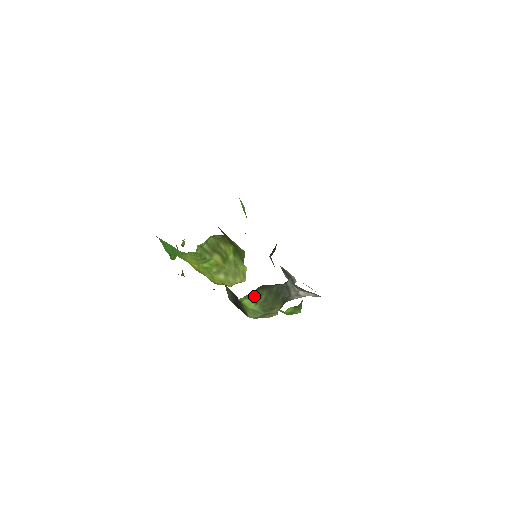
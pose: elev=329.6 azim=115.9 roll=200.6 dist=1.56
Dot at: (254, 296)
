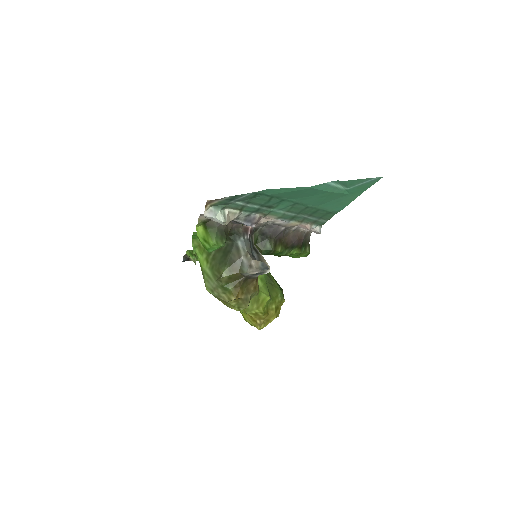
Dot at: (206, 251)
